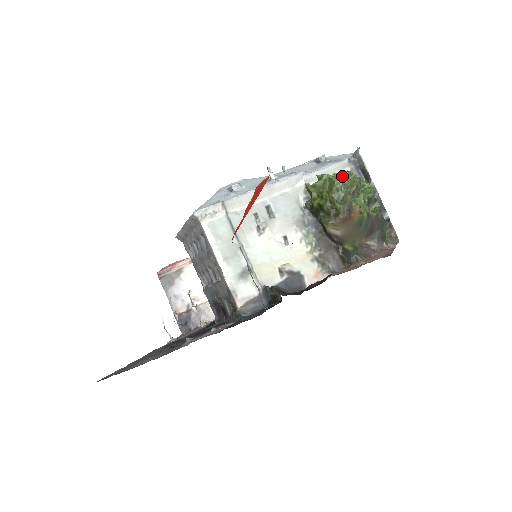
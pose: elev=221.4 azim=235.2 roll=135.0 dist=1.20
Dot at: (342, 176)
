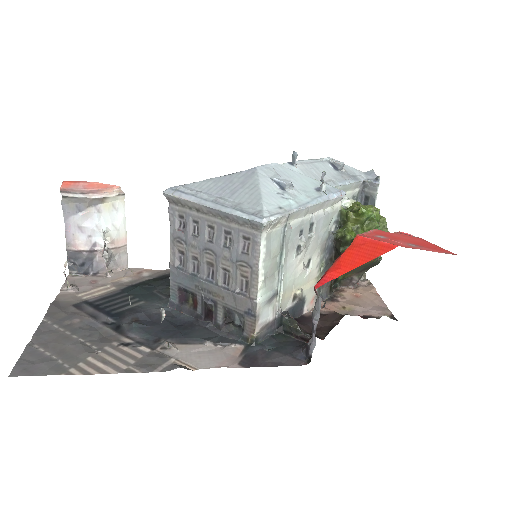
Dot at: (379, 218)
